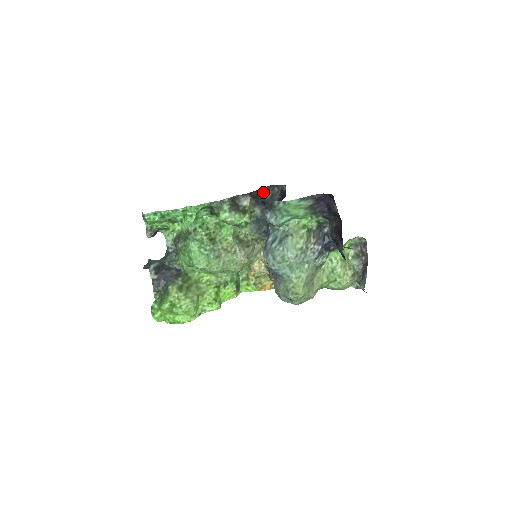
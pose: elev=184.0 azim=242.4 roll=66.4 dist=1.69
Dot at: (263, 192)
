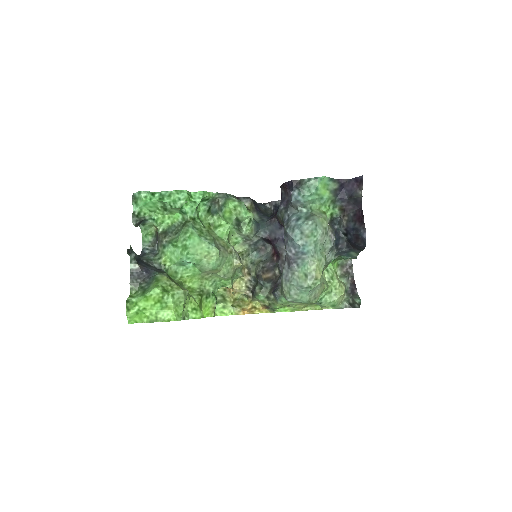
Dot at: (257, 205)
